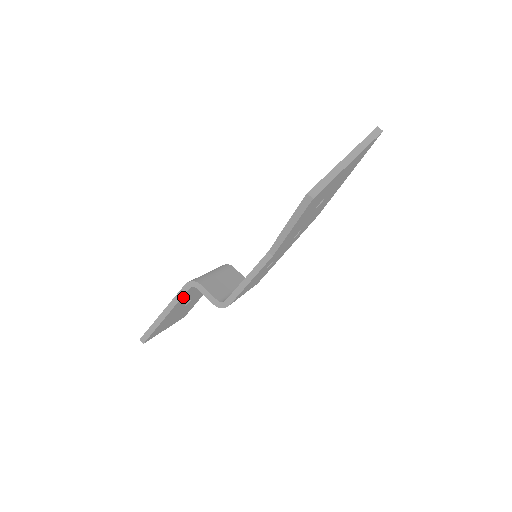
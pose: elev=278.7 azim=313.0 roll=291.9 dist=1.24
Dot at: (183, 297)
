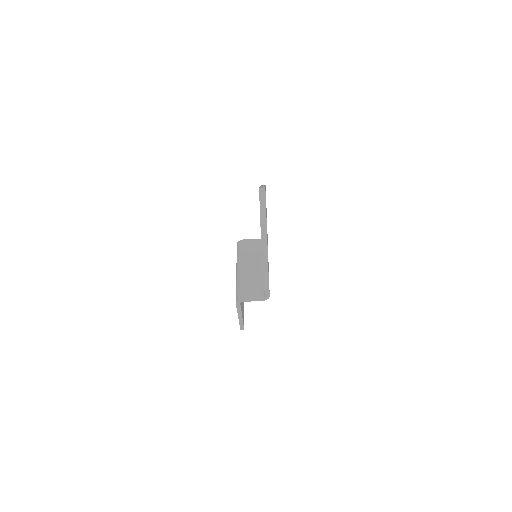
Dot at: (241, 305)
